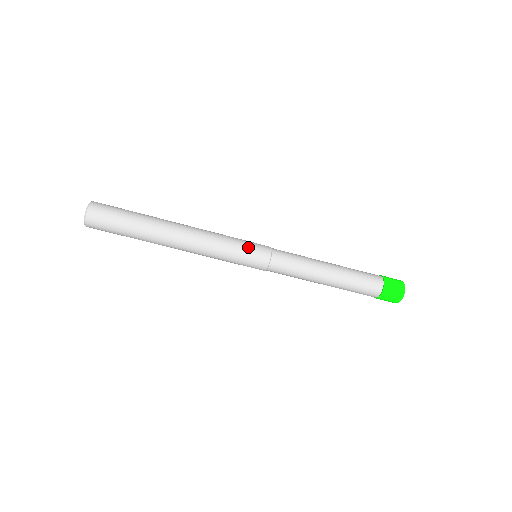
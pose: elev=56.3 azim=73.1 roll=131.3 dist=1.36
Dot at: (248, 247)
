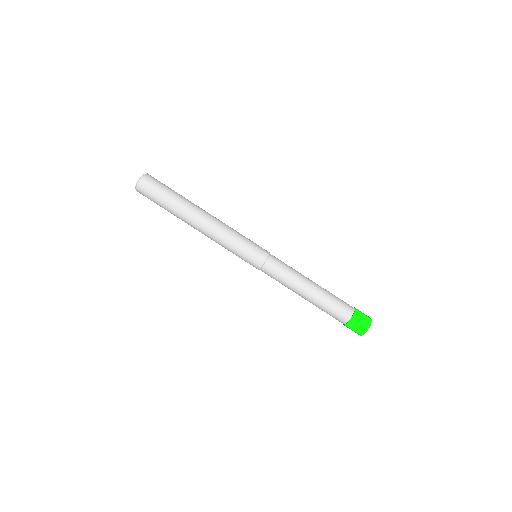
Dot at: (251, 246)
